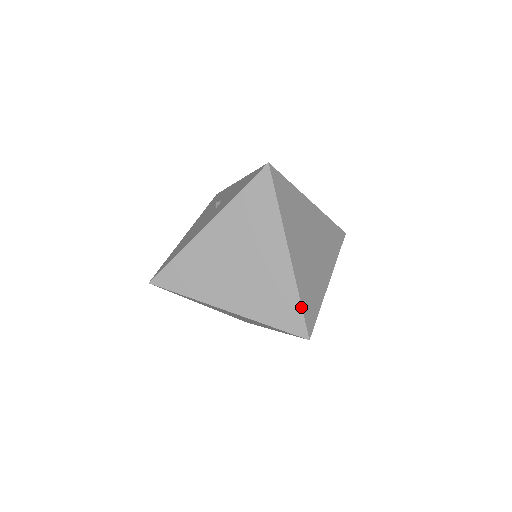
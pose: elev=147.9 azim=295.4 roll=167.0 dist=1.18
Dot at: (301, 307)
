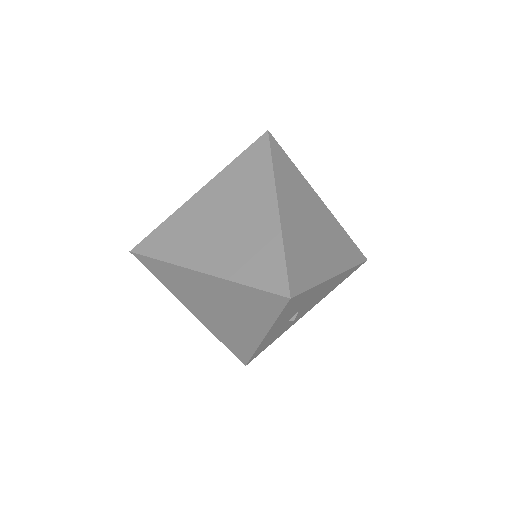
Dot at: (285, 260)
